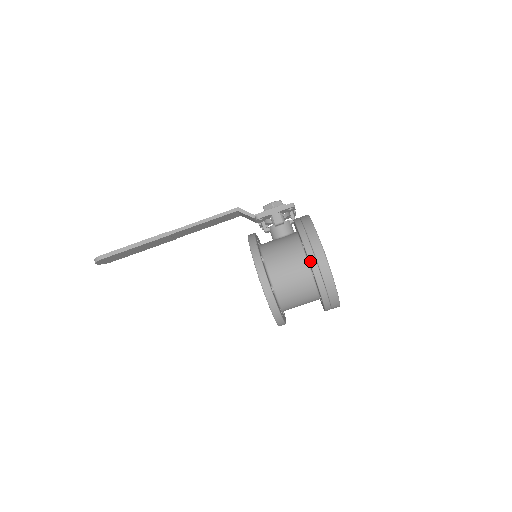
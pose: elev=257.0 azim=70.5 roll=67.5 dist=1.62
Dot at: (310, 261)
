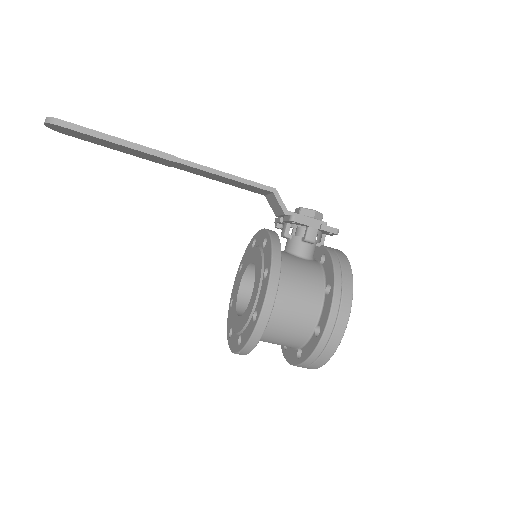
Dot at: (330, 317)
